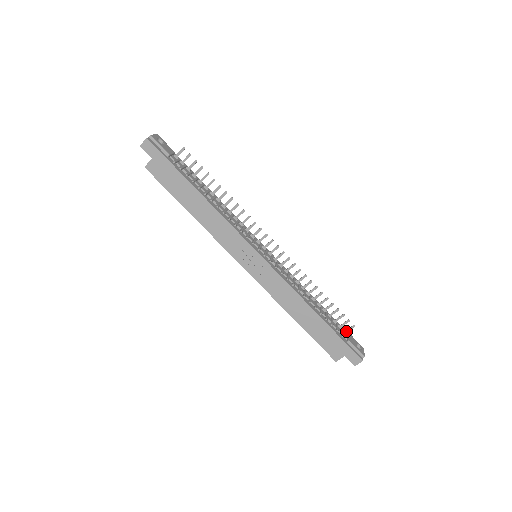
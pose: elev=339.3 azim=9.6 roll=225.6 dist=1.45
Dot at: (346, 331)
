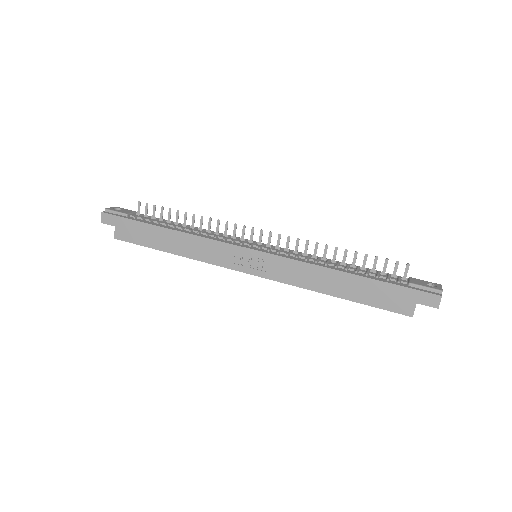
Dot at: (404, 277)
